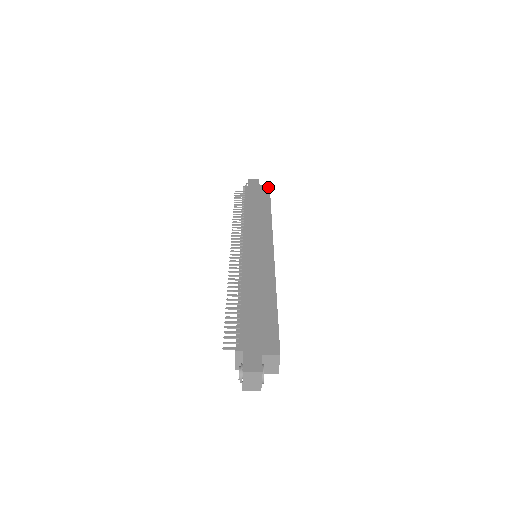
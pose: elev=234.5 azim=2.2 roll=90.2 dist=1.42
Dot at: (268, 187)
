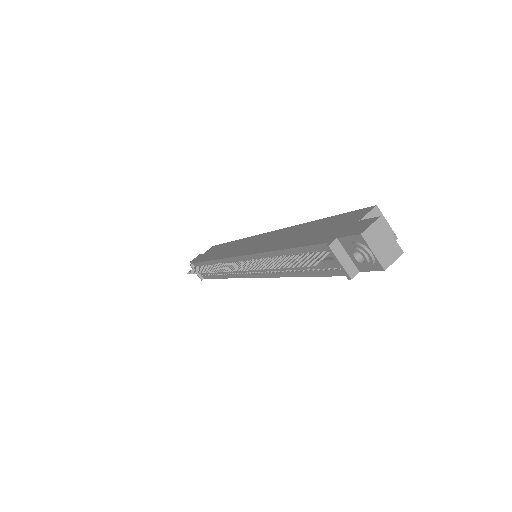
Dot at: occluded
